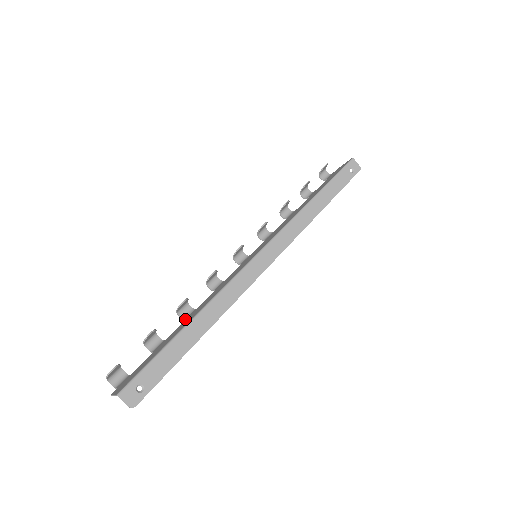
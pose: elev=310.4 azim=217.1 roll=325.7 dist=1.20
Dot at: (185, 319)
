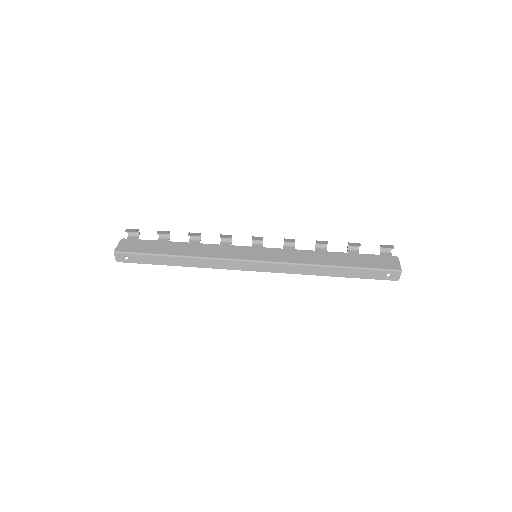
Dot at: (189, 241)
